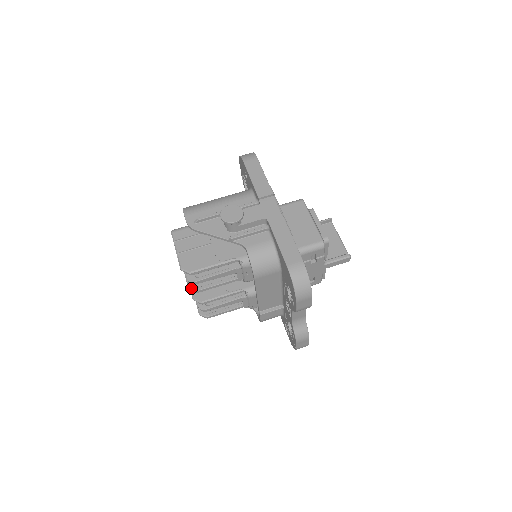
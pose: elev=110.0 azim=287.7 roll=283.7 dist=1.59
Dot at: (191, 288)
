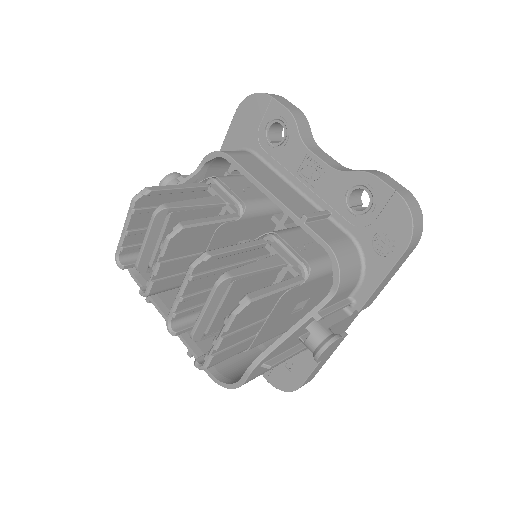
Dot at: (169, 233)
